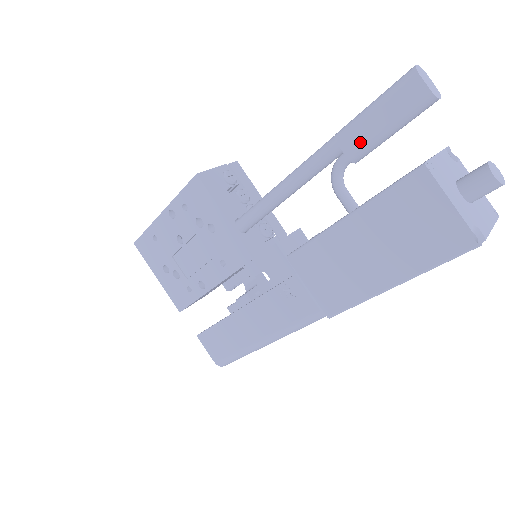
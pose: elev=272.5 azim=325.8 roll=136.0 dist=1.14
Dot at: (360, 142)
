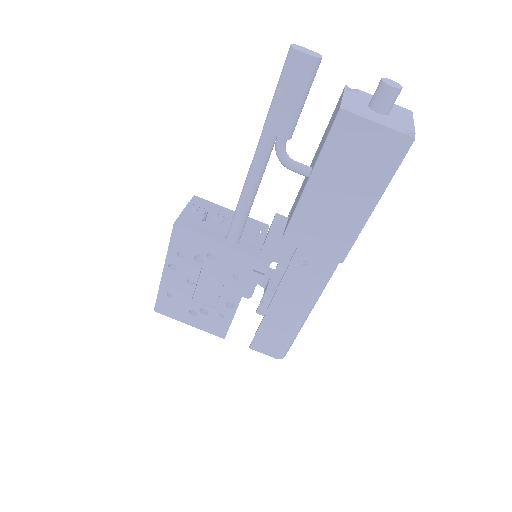
Dot at: (285, 122)
